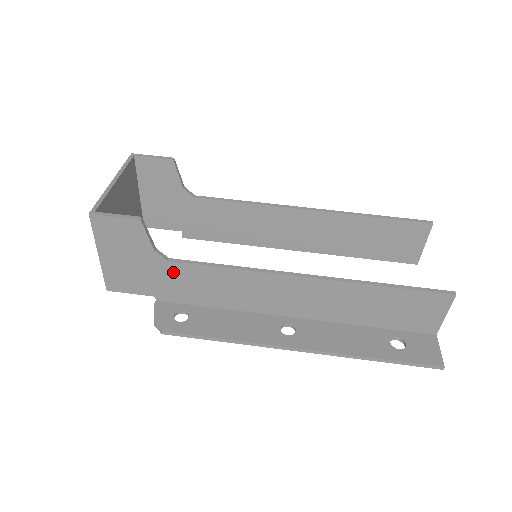
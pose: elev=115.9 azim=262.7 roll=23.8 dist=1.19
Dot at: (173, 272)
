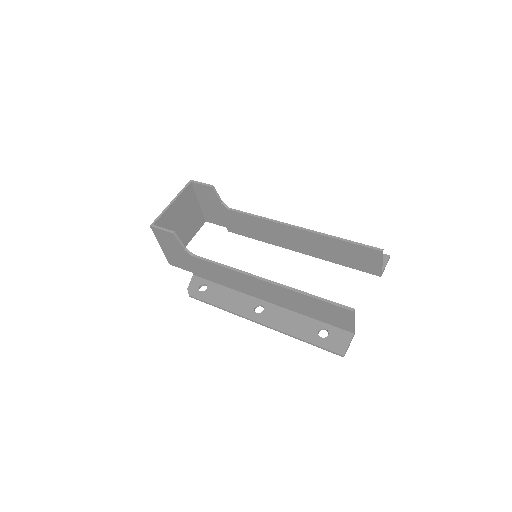
Dot at: (197, 262)
